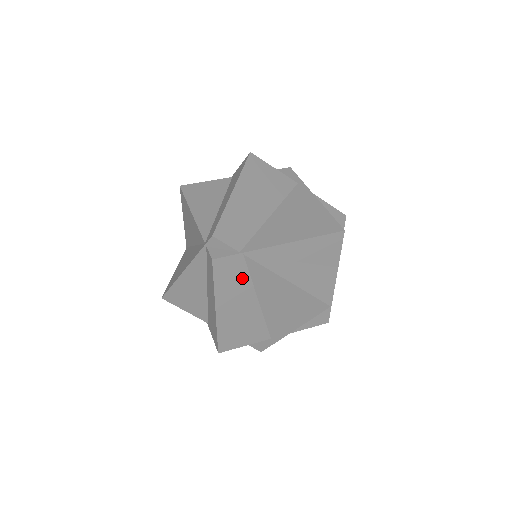
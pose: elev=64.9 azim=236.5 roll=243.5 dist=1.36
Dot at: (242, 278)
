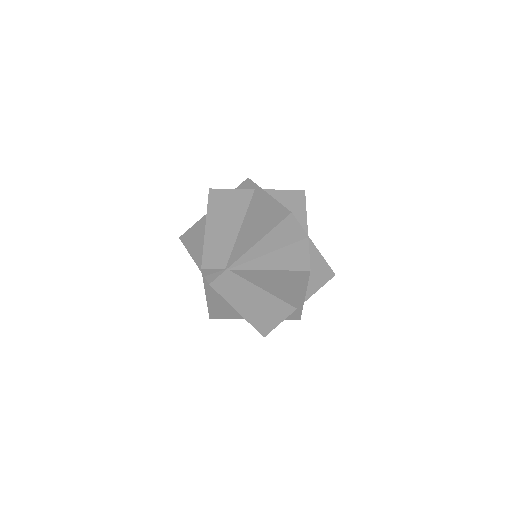
Dot at: (240, 284)
